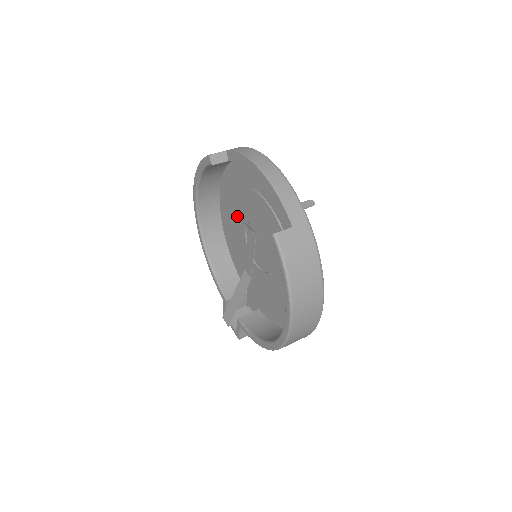
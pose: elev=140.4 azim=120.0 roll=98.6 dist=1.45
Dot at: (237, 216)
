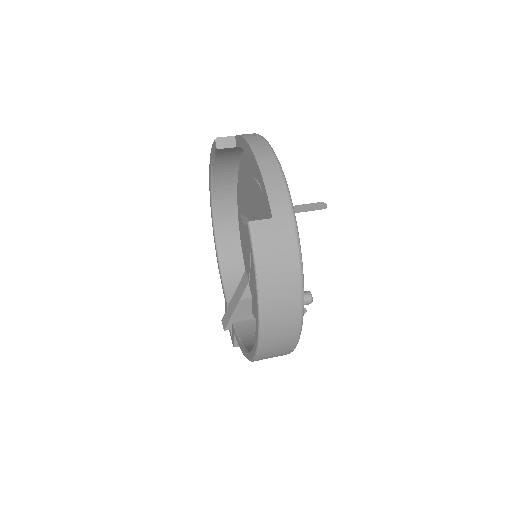
Dot at: (246, 211)
